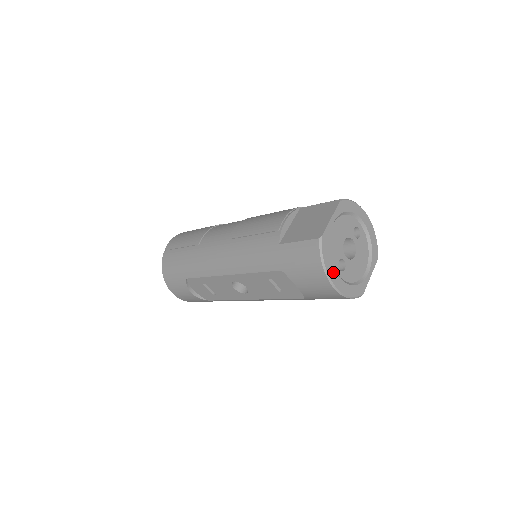
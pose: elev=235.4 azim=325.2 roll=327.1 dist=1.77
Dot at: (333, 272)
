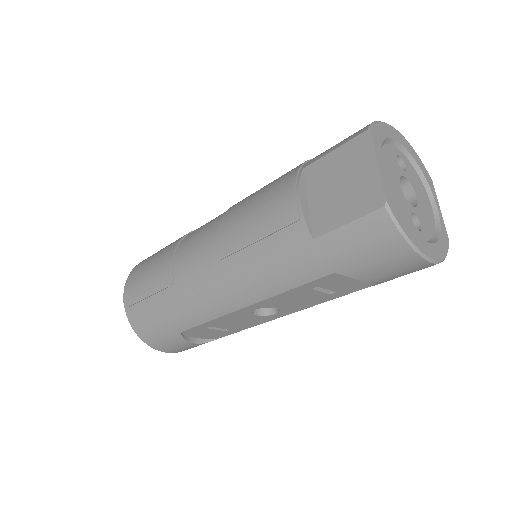
Dot at: (419, 241)
